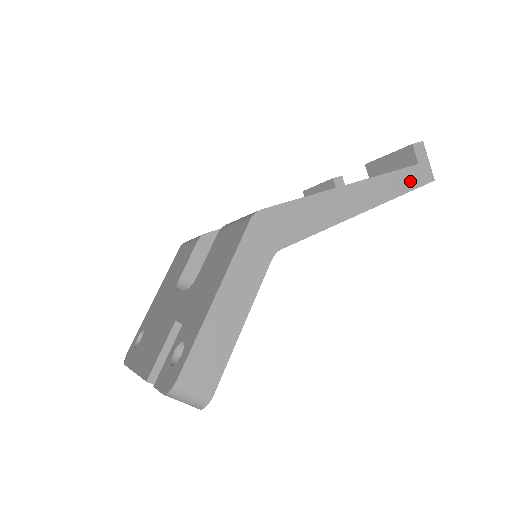
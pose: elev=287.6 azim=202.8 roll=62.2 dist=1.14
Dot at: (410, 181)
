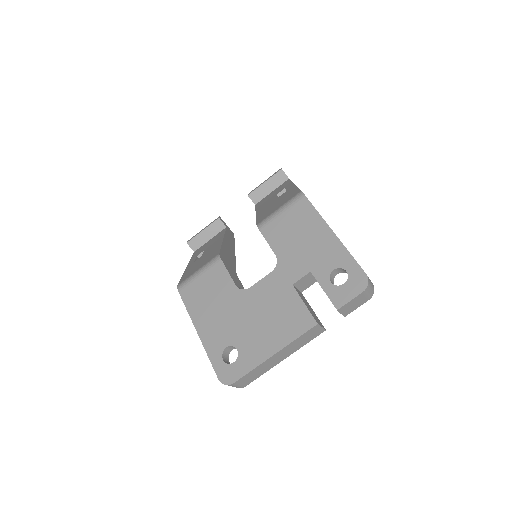
Dot at: occluded
